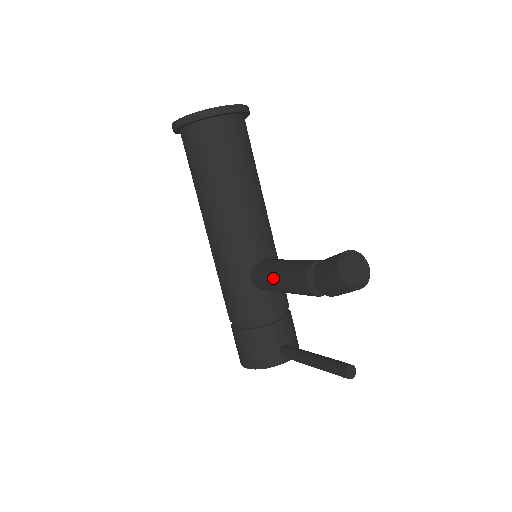
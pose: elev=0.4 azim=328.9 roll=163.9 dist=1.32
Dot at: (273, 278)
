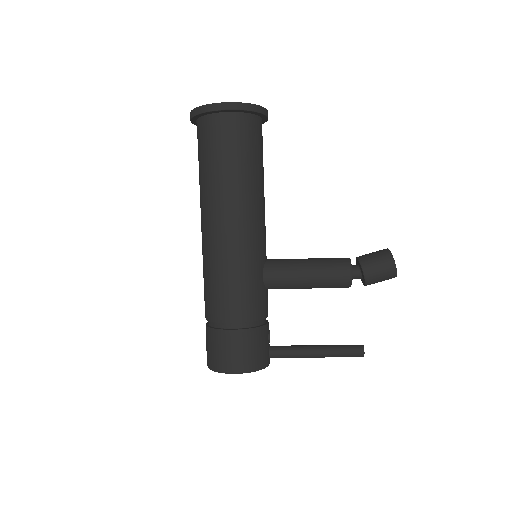
Dot at: (303, 272)
